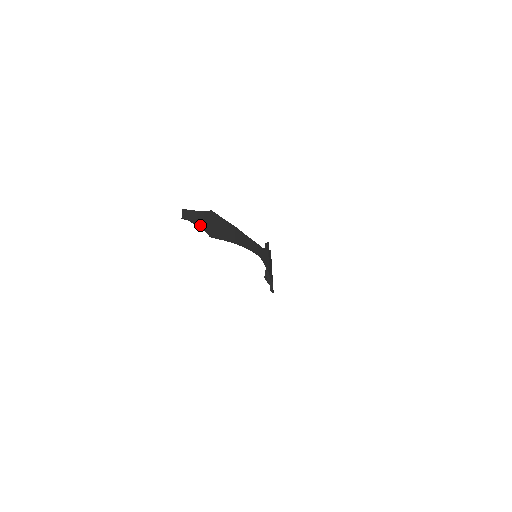
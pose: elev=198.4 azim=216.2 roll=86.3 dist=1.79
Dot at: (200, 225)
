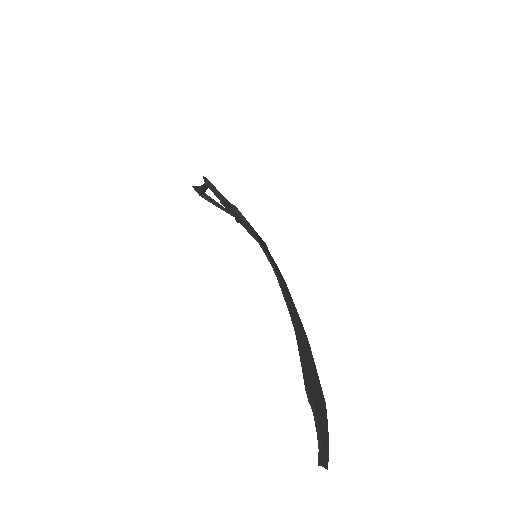
Dot at: (327, 430)
